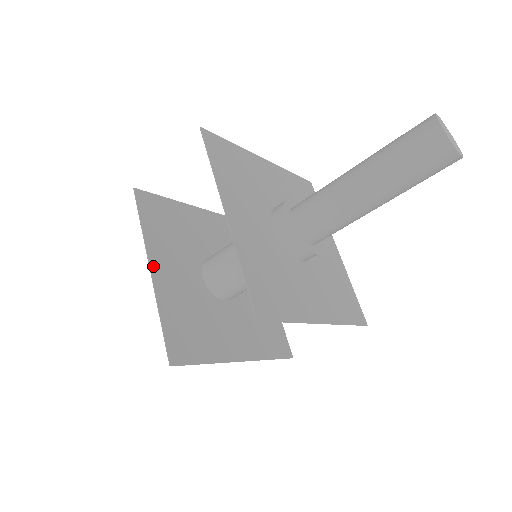
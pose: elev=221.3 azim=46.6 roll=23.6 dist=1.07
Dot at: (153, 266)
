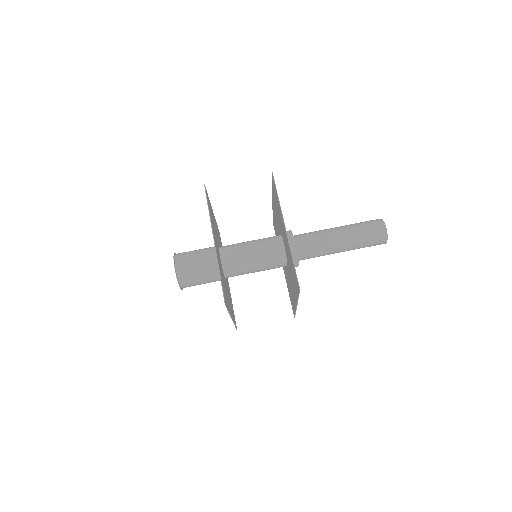
Dot at: occluded
